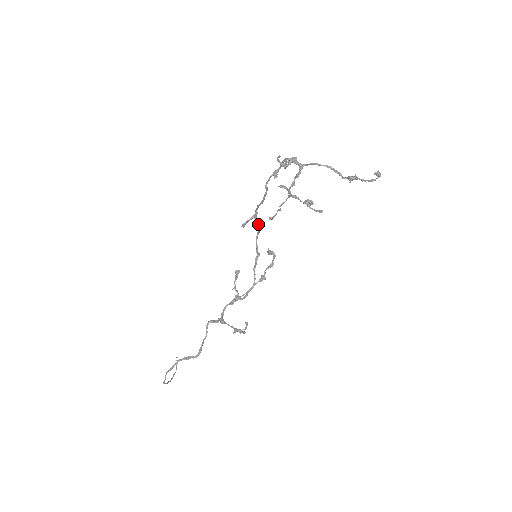
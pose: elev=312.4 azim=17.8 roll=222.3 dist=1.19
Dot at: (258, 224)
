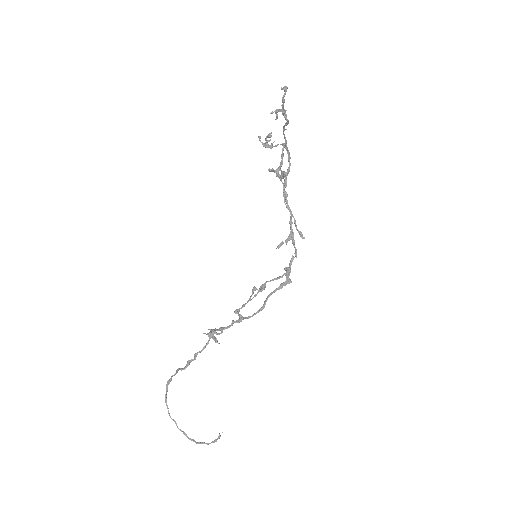
Dot at: occluded
